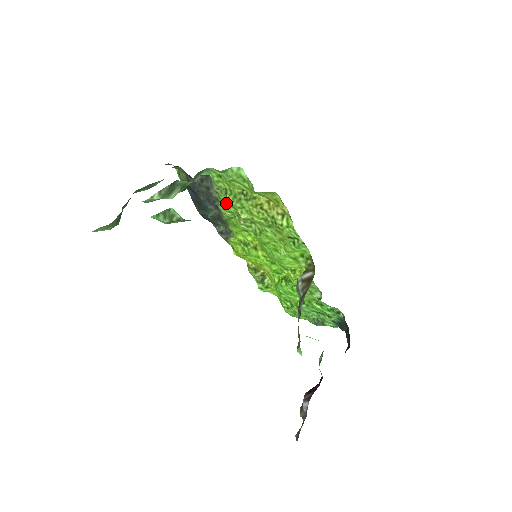
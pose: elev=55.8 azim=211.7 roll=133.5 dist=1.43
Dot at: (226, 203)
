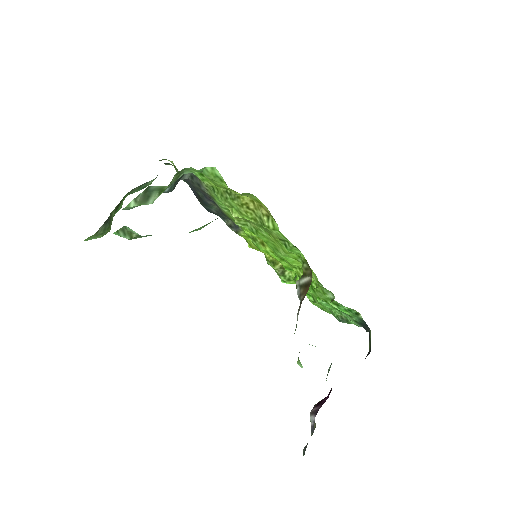
Dot at: occluded
